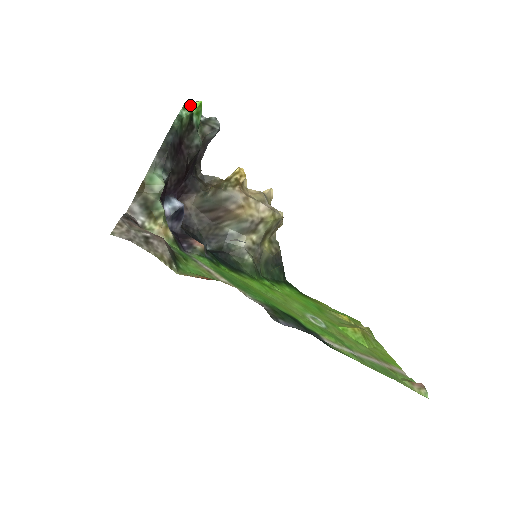
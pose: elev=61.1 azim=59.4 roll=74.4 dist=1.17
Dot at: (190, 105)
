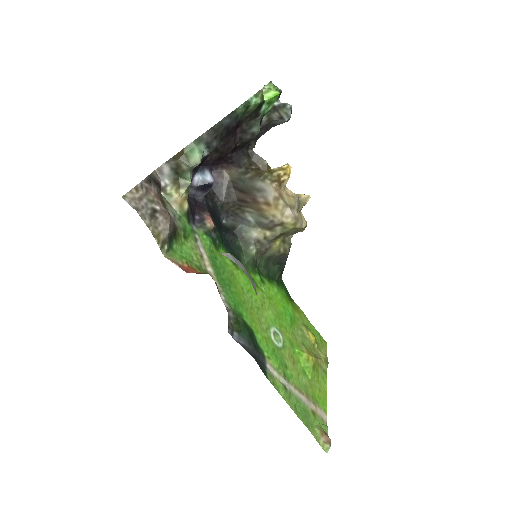
Dot at: (266, 92)
